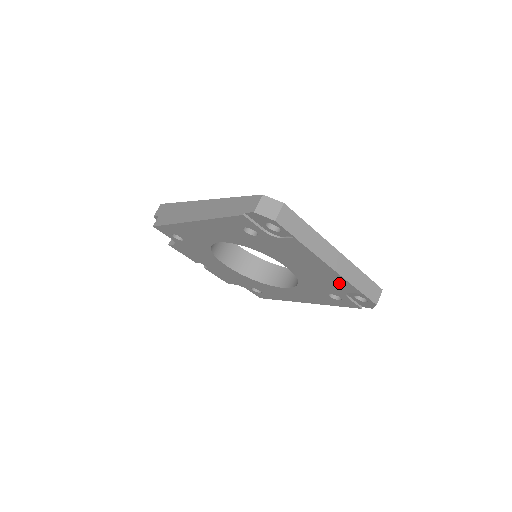
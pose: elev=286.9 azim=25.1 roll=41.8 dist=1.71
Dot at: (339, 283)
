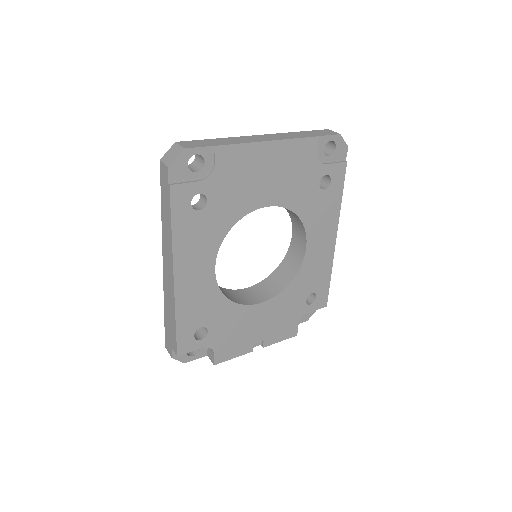
Dot at: (299, 154)
